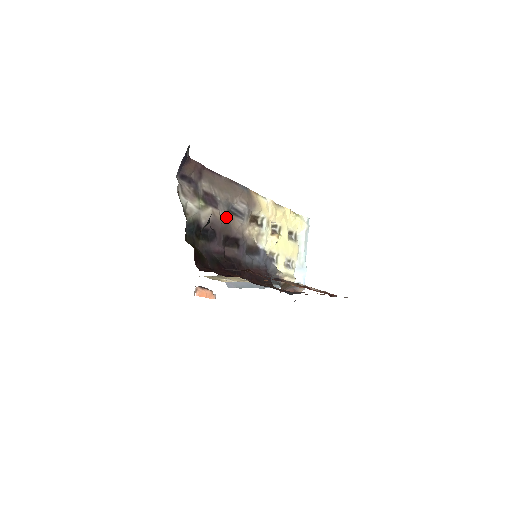
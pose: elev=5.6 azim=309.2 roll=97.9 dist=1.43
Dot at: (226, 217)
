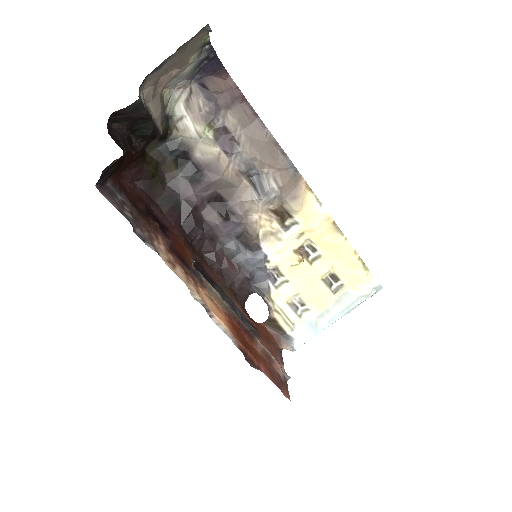
Dot at: (237, 176)
